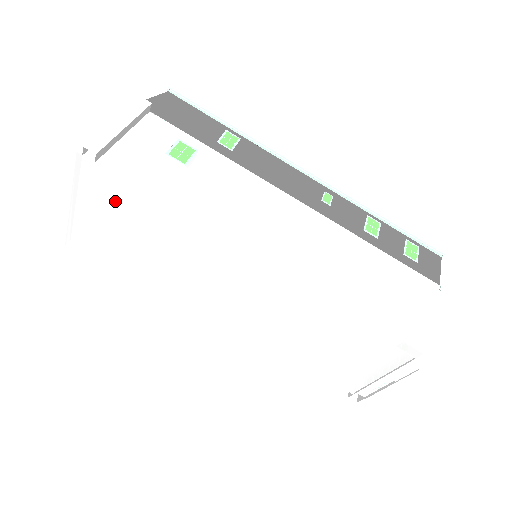
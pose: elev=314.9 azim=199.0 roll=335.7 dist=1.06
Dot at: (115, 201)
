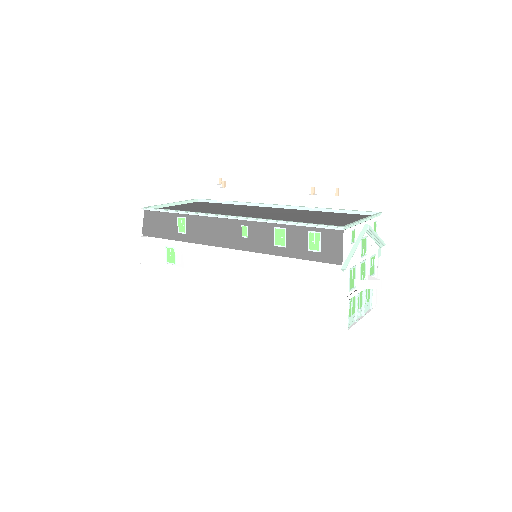
Dot at: occluded
